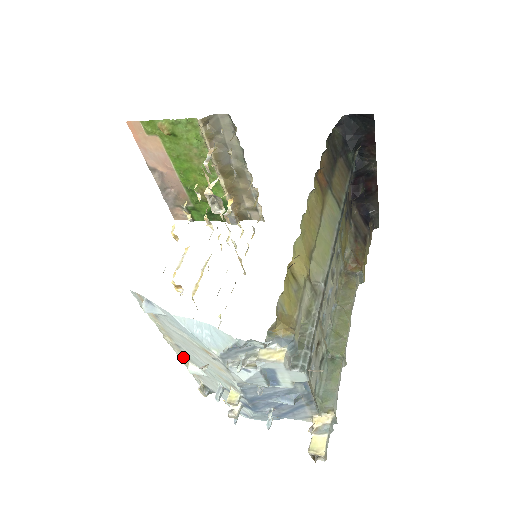
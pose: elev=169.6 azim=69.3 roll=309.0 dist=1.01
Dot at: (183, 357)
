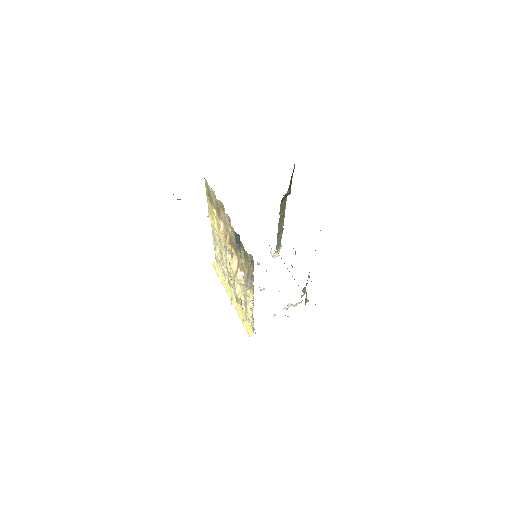
Dot at: occluded
